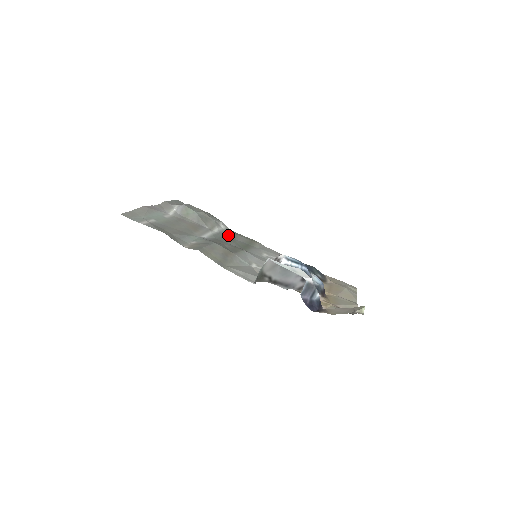
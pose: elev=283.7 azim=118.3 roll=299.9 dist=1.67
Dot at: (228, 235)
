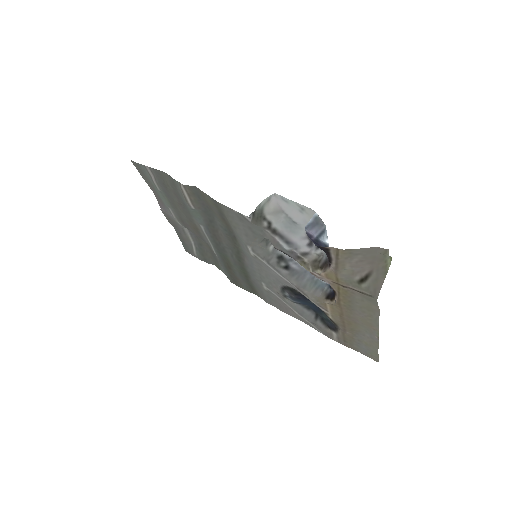
Dot at: (228, 270)
